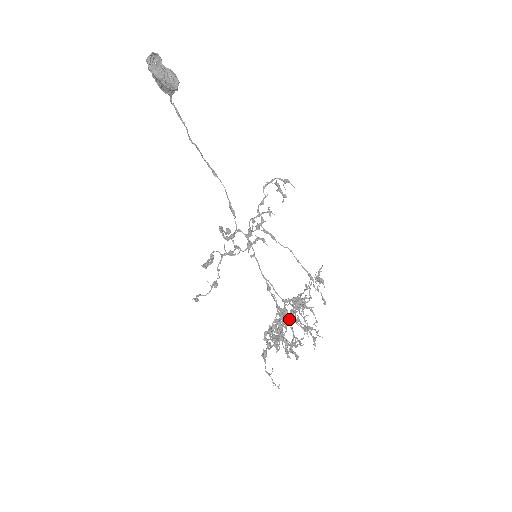
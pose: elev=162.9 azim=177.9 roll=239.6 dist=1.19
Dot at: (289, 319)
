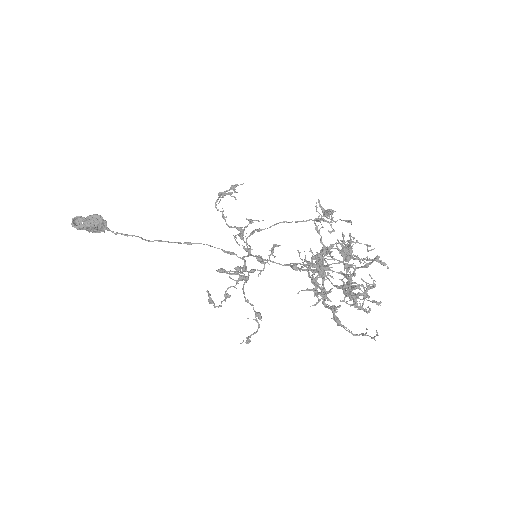
Dot at: (316, 265)
